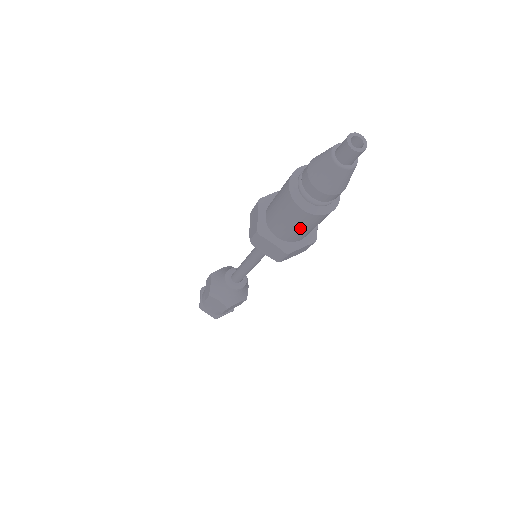
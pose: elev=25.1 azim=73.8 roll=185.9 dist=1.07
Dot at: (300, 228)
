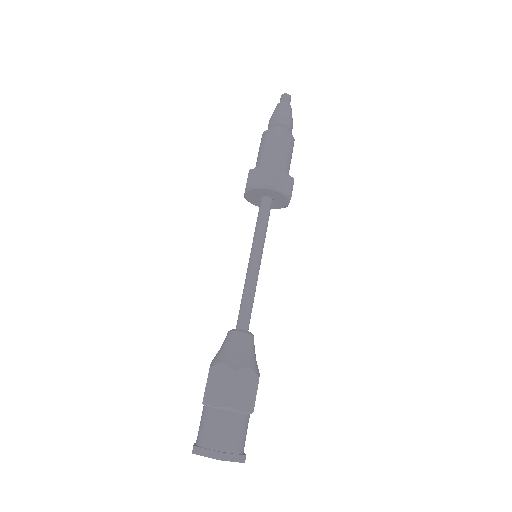
Dot at: (276, 148)
